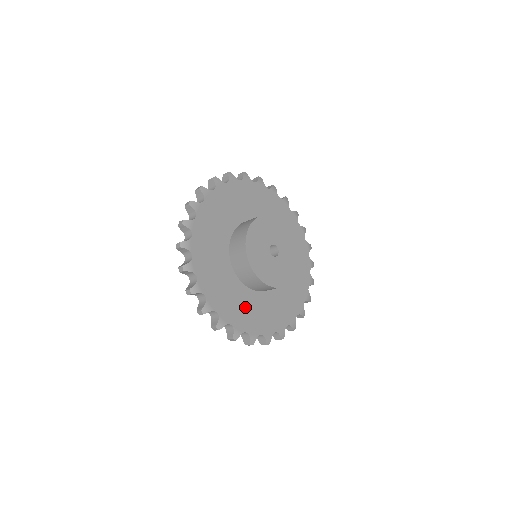
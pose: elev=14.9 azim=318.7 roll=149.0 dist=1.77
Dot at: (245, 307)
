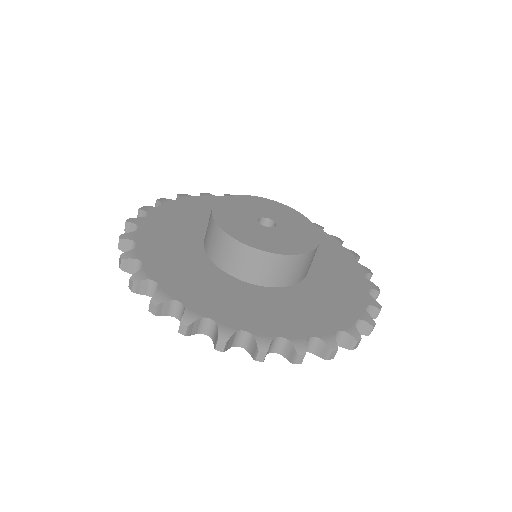
Dot at: (263, 307)
